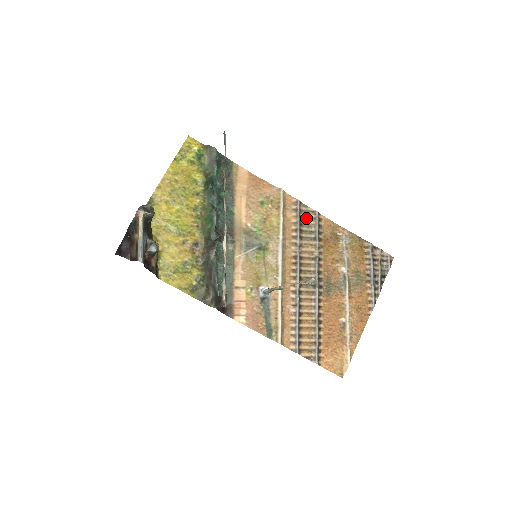
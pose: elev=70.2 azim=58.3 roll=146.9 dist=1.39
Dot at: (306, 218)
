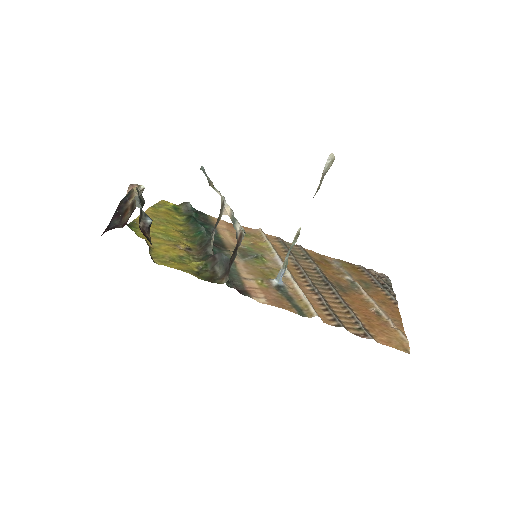
Dot at: occluded
